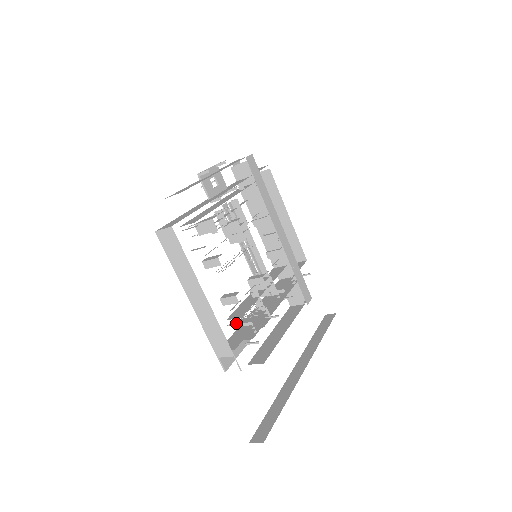
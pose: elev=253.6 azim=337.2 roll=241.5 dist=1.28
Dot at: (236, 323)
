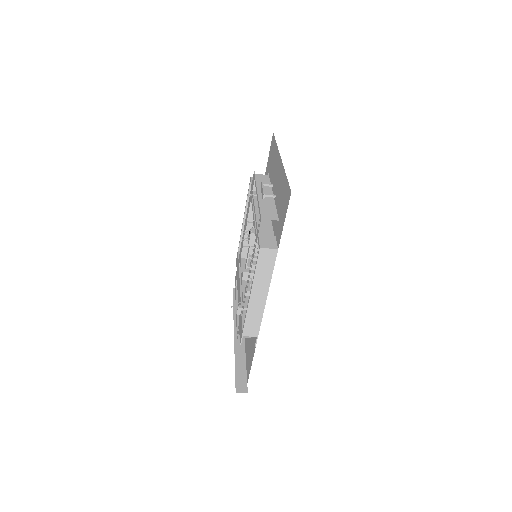
Dot at: (240, 307)
